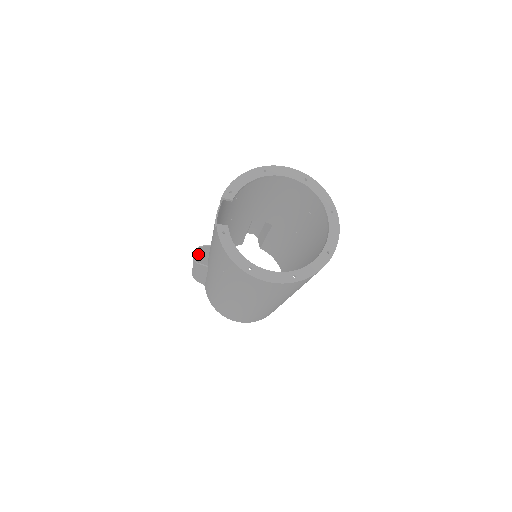
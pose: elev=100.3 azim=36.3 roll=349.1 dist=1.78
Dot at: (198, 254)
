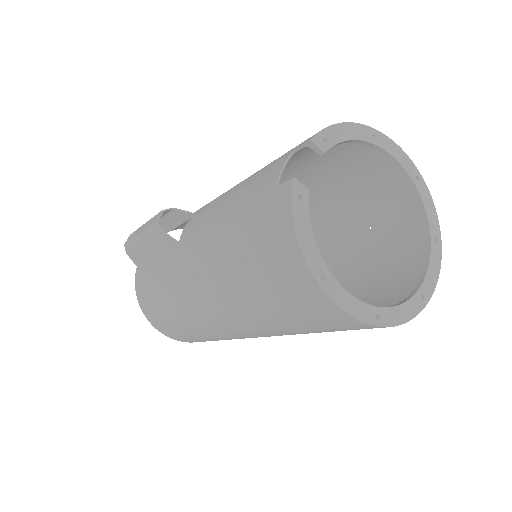
Dot at: occluded
